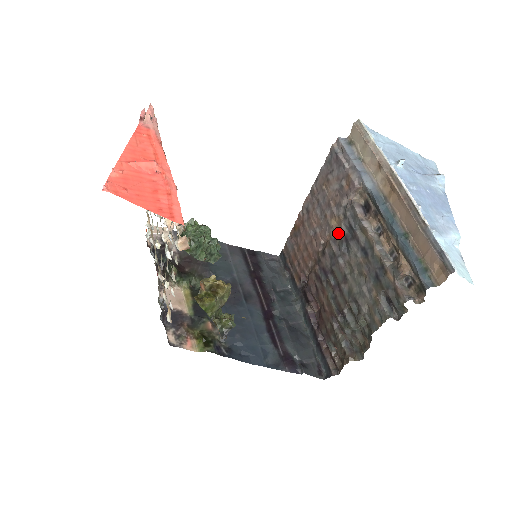
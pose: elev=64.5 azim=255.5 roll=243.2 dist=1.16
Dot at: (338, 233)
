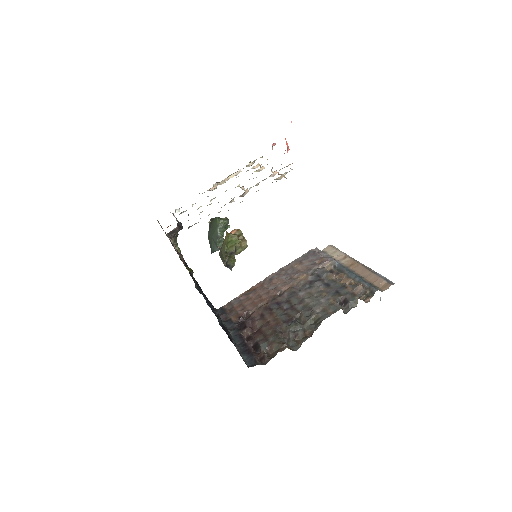
Dot at: (303, 282)
